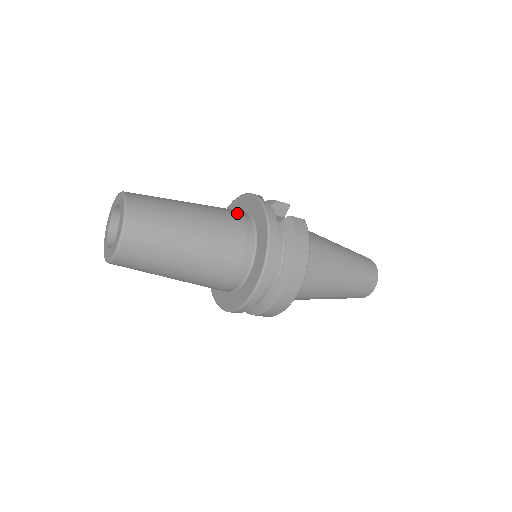
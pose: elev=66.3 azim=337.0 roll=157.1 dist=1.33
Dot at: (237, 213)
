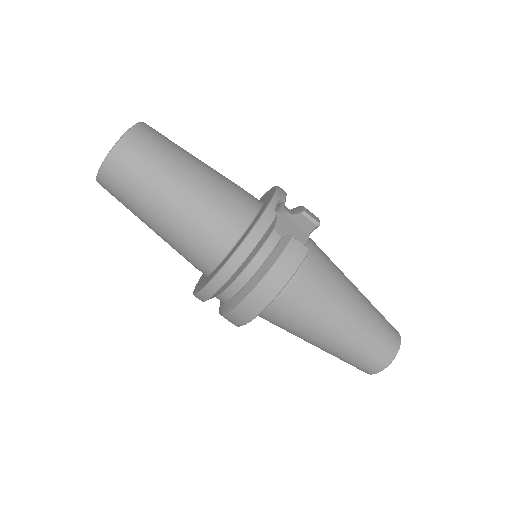
Dot at: (244, 201)
